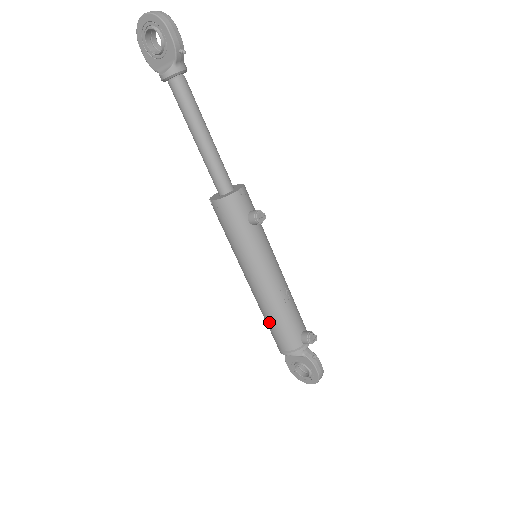
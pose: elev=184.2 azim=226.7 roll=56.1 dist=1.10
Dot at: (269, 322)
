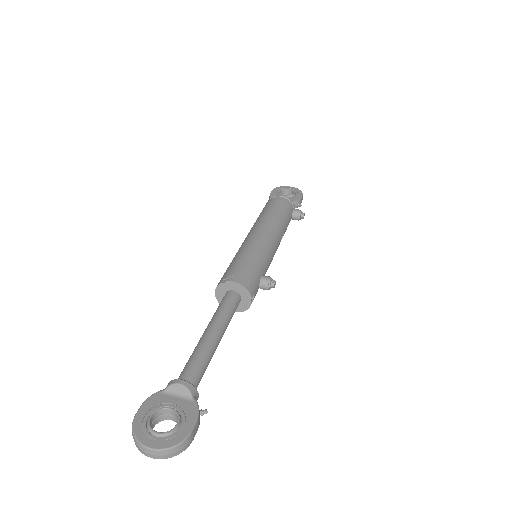
Dot at: occluded
